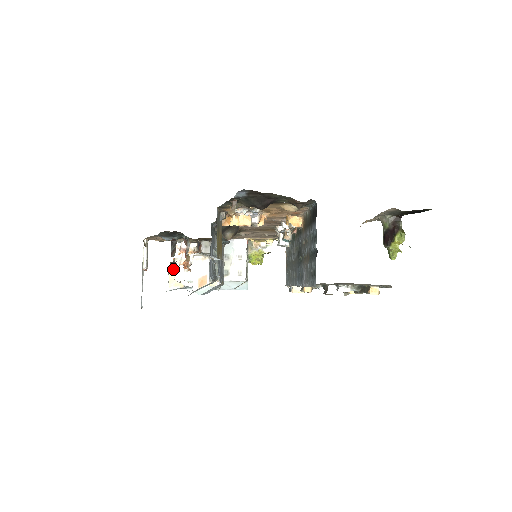
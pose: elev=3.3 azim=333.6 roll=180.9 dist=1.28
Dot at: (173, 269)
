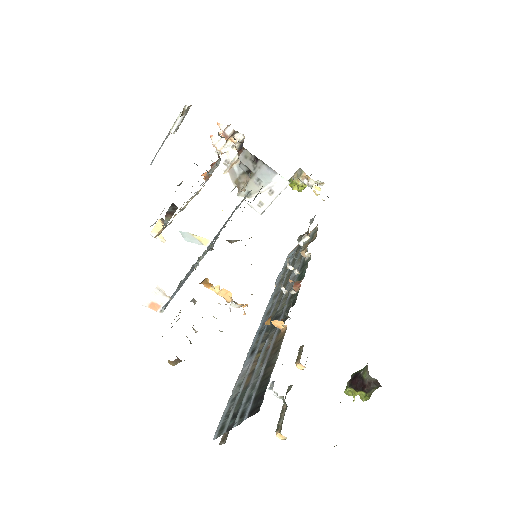
Dot at: (163, 223)
